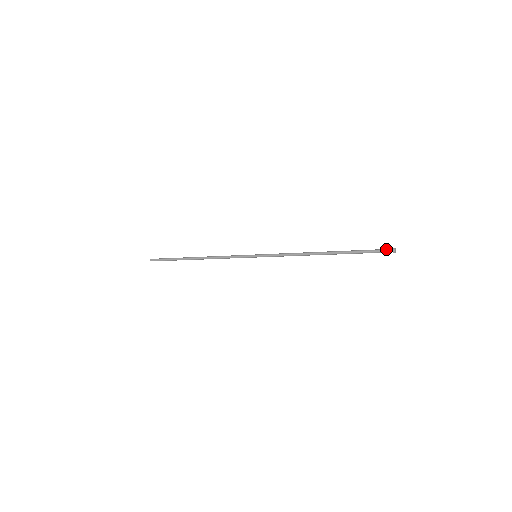
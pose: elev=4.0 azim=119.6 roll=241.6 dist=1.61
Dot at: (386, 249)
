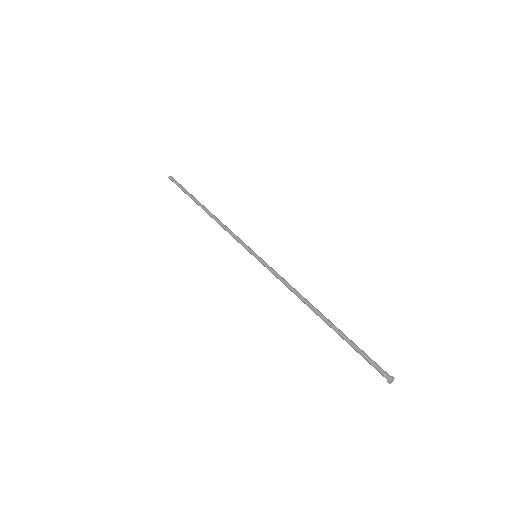
Dot at: (383, 370)
